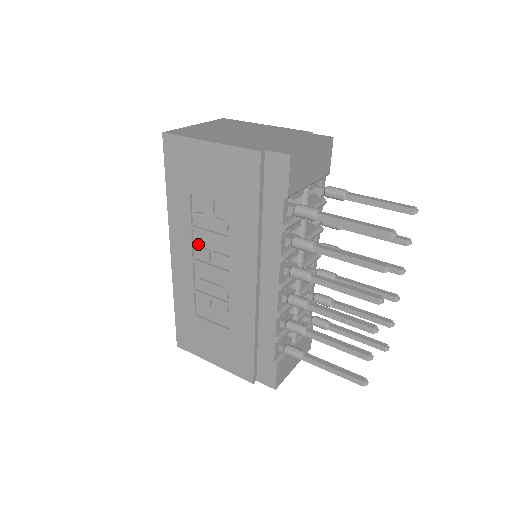
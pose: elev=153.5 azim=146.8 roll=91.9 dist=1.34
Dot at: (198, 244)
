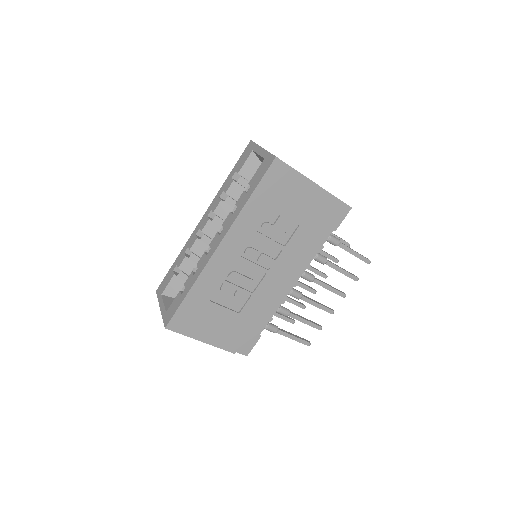
Dot at: (250, 245)
